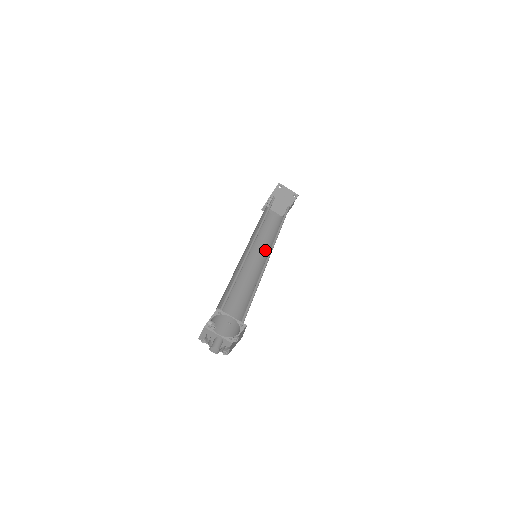
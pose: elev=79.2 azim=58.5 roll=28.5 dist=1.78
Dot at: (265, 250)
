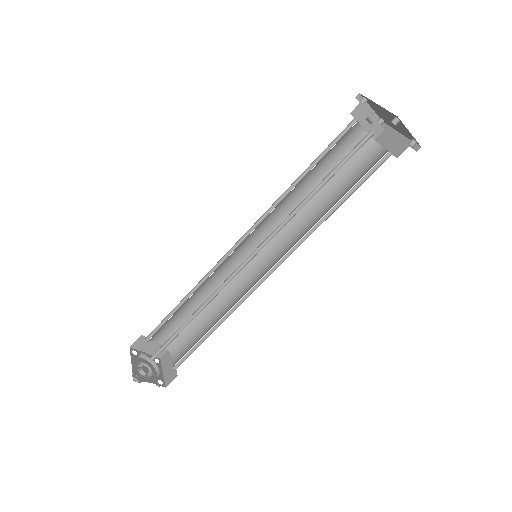
Dot at: (289, 223)
